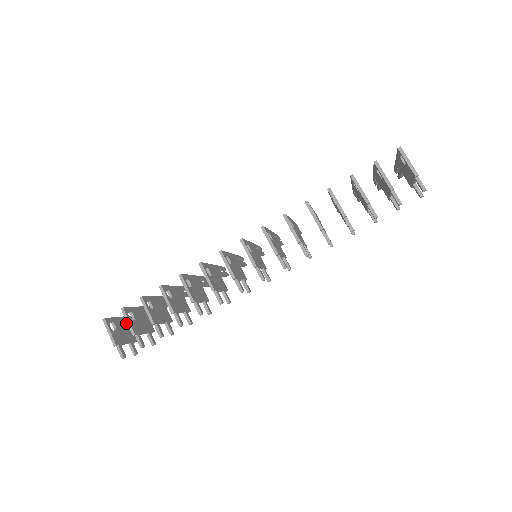
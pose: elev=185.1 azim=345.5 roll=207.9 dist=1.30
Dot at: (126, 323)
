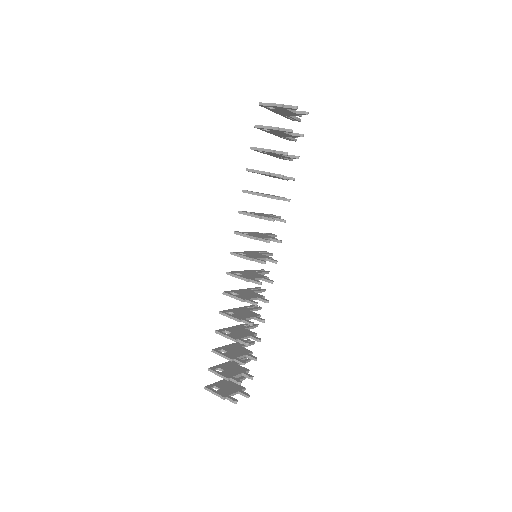
Dot at: (228, 382)
